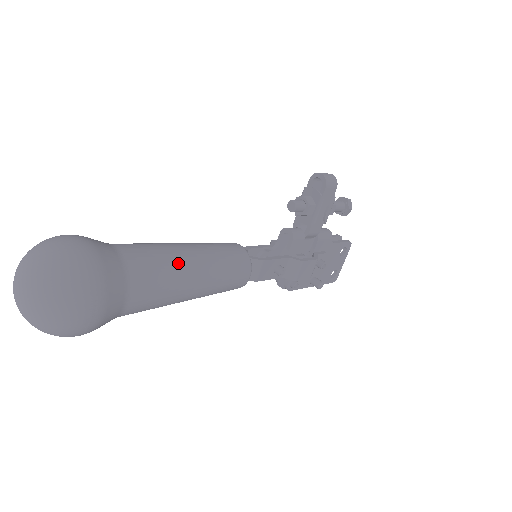
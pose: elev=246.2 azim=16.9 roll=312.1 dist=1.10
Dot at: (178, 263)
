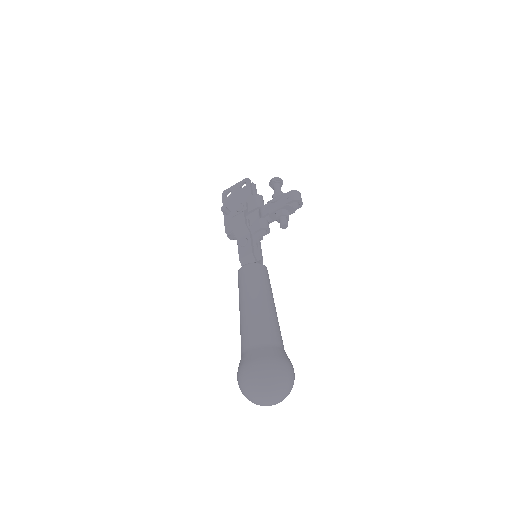
Dot at: occluded
